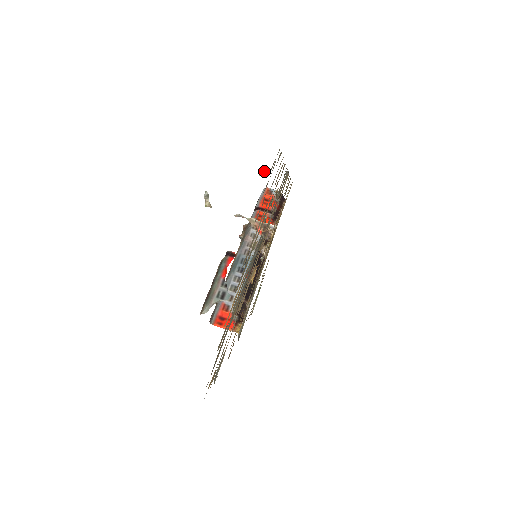
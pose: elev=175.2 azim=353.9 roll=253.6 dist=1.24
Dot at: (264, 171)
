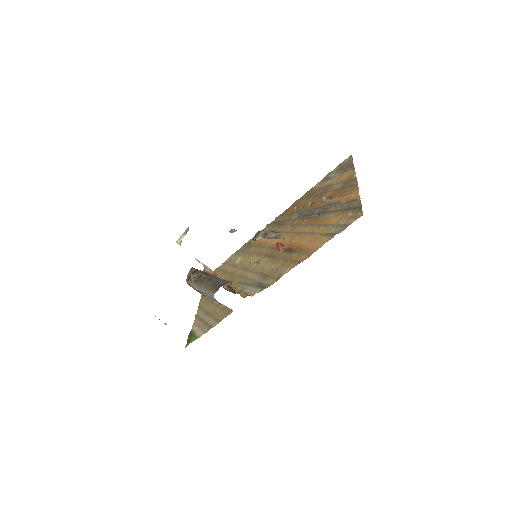
Dot at: (236, 230)
